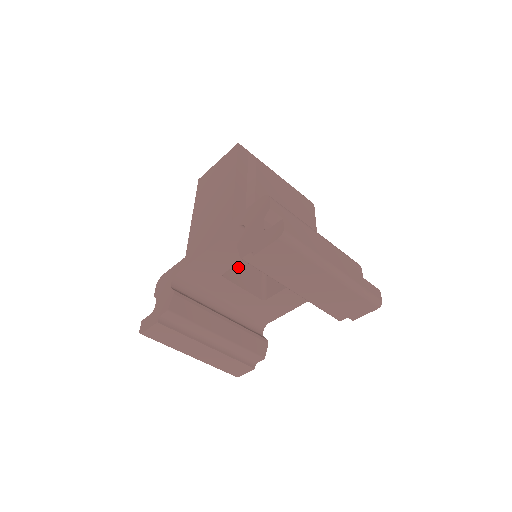
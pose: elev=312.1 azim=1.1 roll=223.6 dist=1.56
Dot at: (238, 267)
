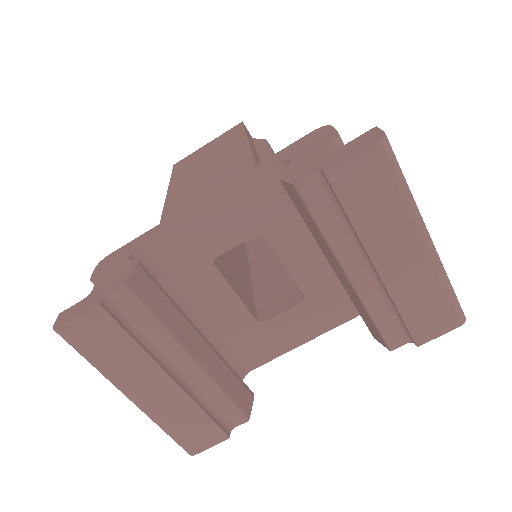
Dot at: (228, 266)
